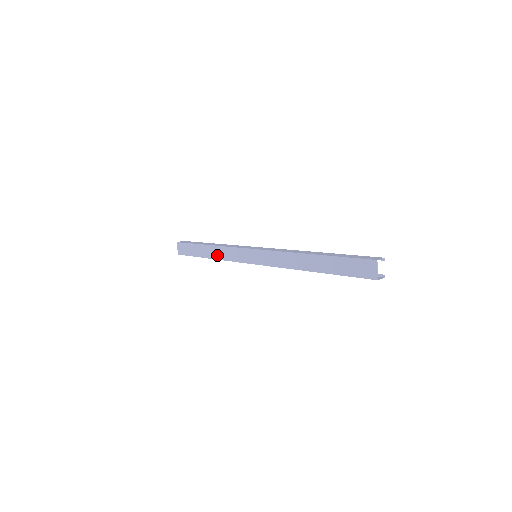
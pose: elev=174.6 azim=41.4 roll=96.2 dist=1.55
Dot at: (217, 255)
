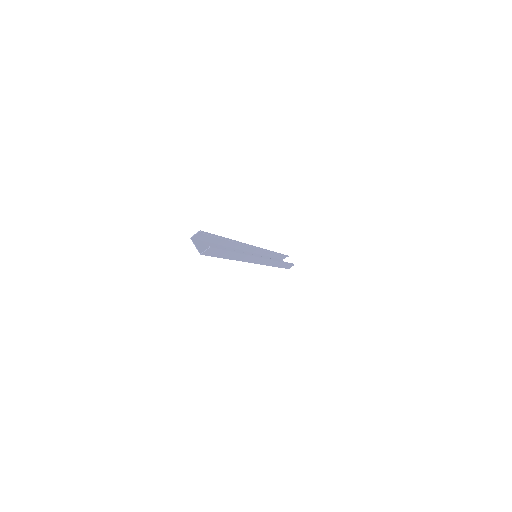
Dot at: occluded
